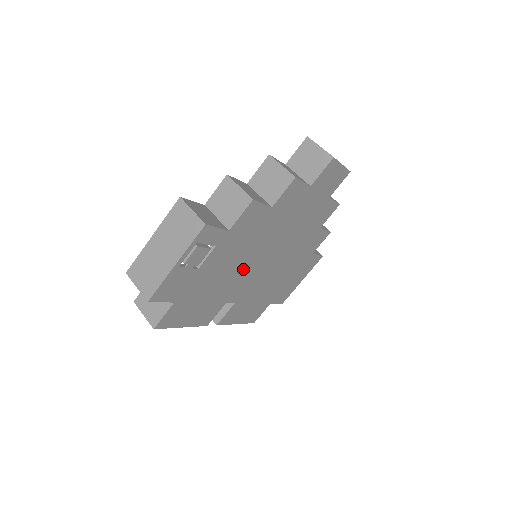
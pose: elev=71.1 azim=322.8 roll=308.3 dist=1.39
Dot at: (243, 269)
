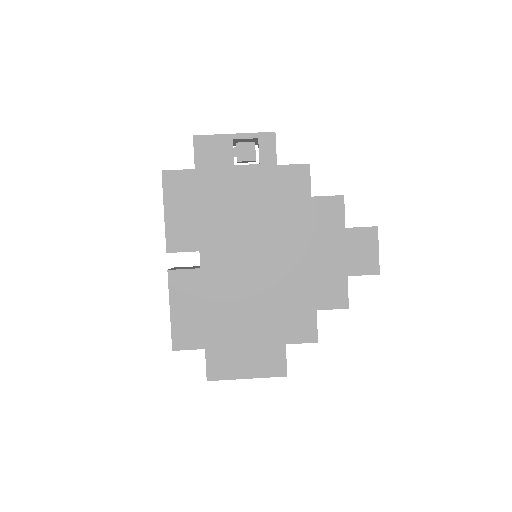
Dot at: (244, 232)
